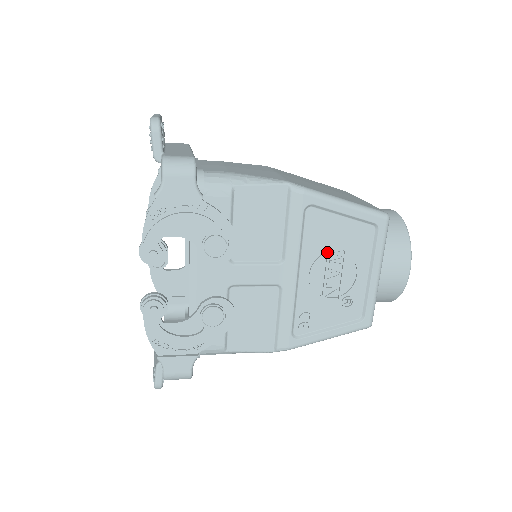
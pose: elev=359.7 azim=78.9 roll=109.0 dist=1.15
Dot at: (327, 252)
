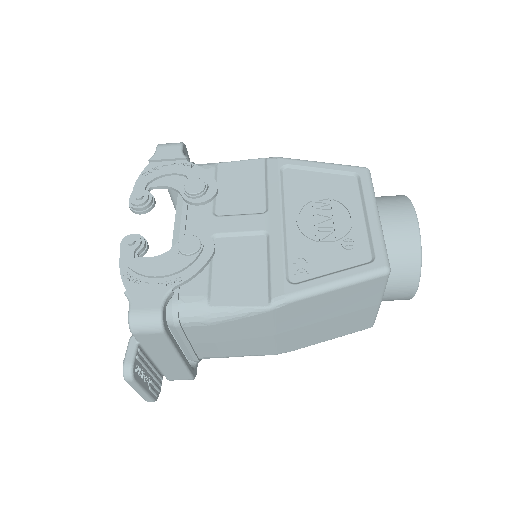
Dot at: (311, 199)
